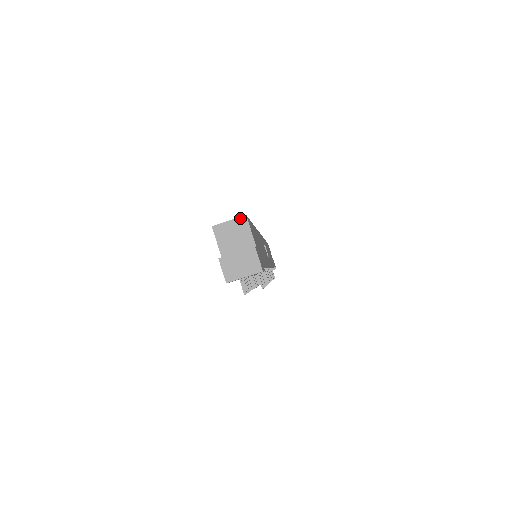
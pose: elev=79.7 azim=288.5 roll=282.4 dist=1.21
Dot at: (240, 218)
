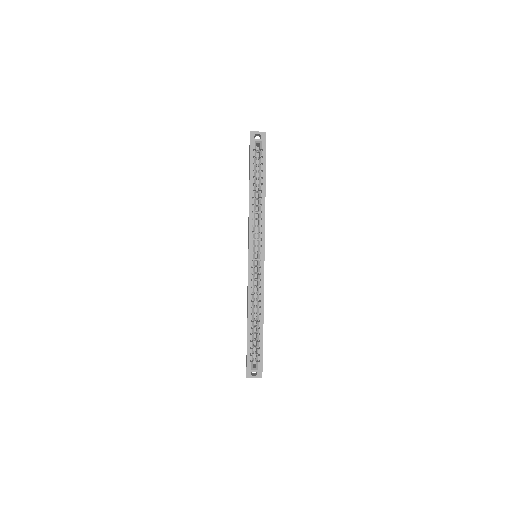
Dot at: occluded
